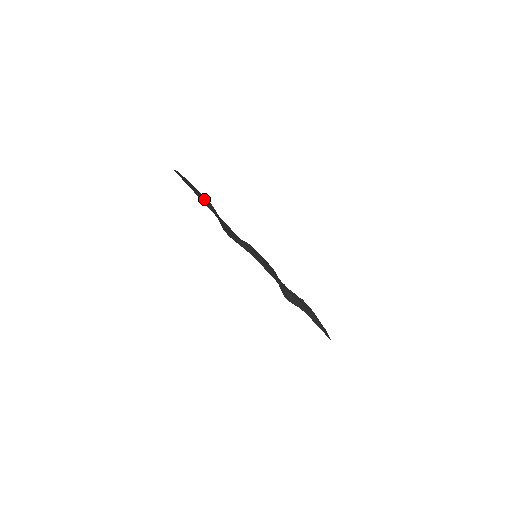
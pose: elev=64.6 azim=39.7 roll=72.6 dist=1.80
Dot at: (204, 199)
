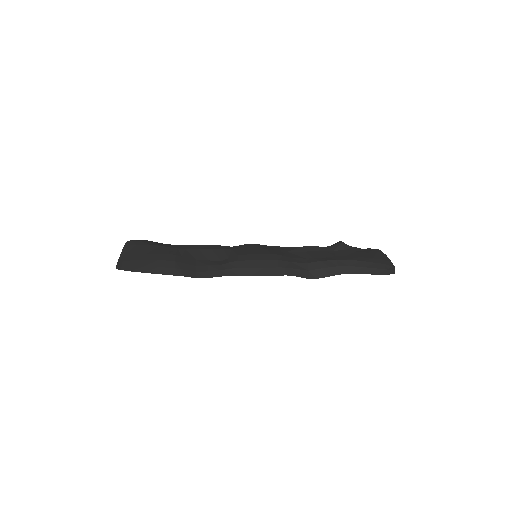
Dot at: (159, 266)
